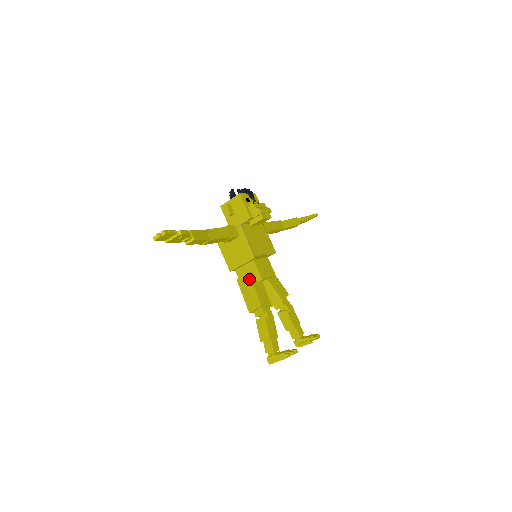
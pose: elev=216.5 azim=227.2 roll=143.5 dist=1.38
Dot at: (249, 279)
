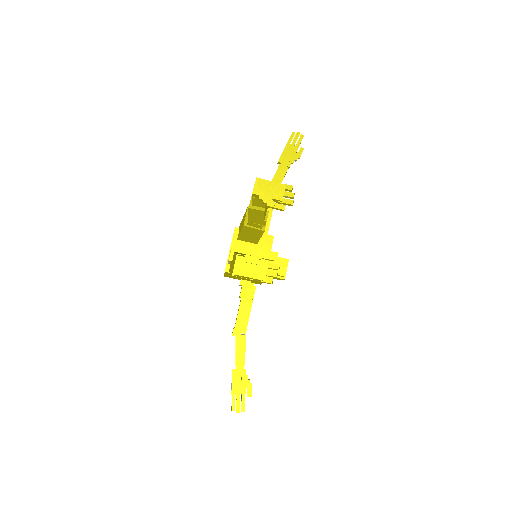
Dot at: occluded
